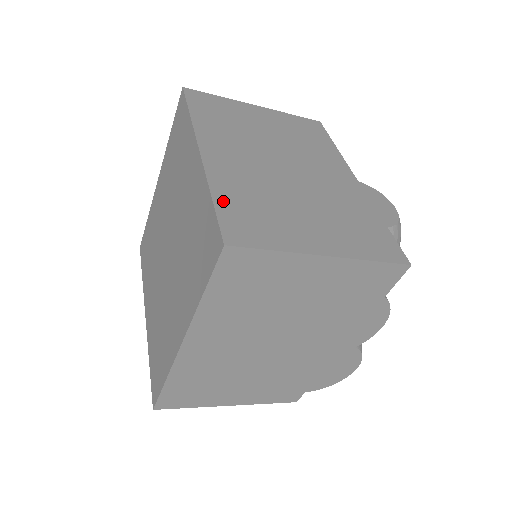
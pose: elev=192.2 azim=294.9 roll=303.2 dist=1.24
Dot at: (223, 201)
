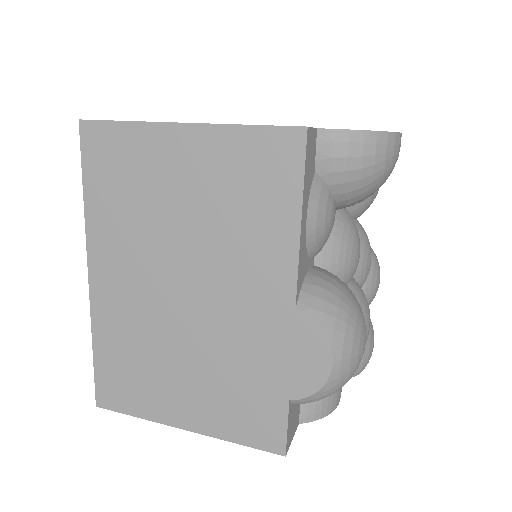
Dot at: (101, 356)
